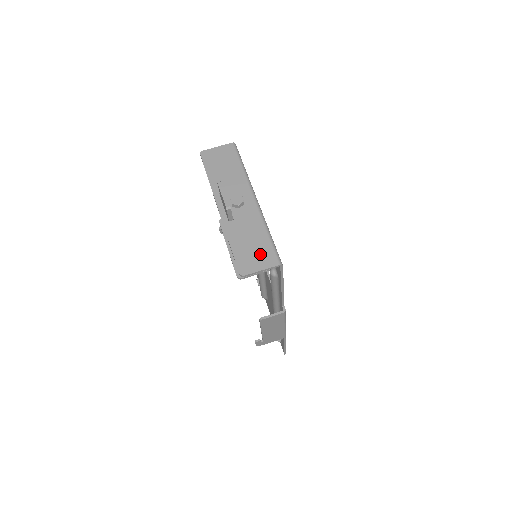
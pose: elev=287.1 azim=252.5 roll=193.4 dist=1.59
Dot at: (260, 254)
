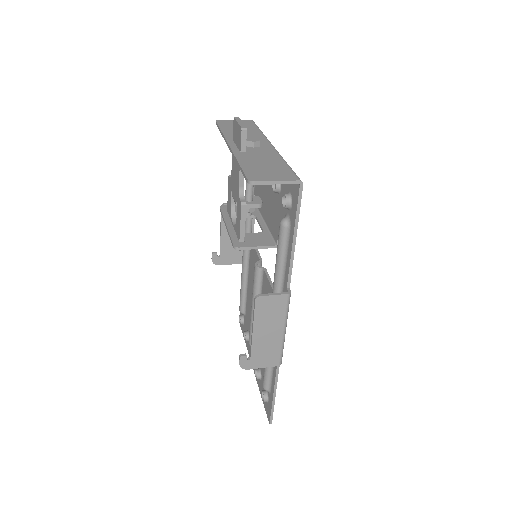
Dot at: (276, 172)
